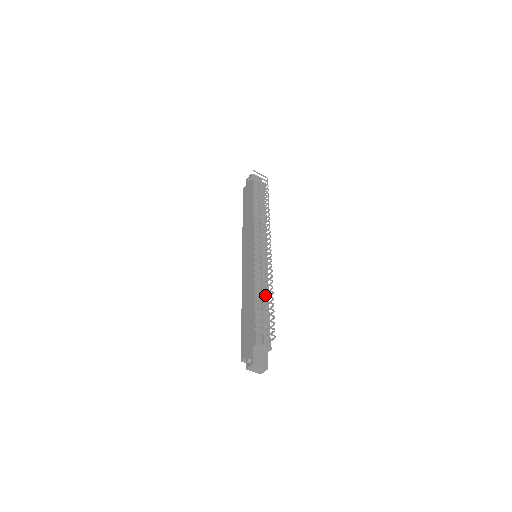
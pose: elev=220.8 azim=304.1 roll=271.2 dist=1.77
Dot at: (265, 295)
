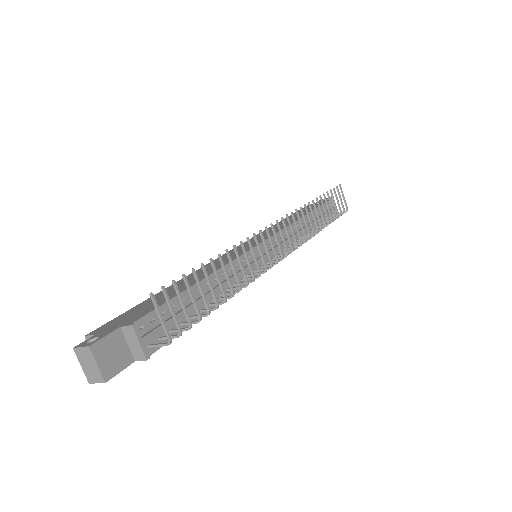
Dot at: (219, 282)
